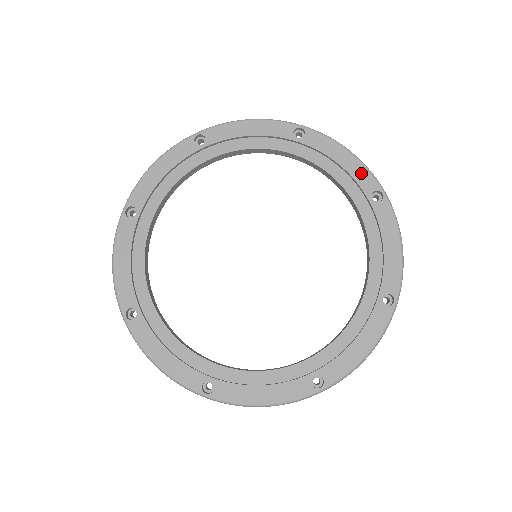
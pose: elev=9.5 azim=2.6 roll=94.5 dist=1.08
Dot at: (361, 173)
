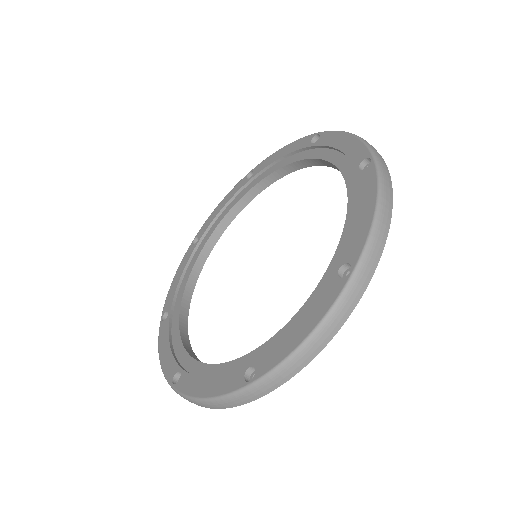
Dot at: (297, 144)
